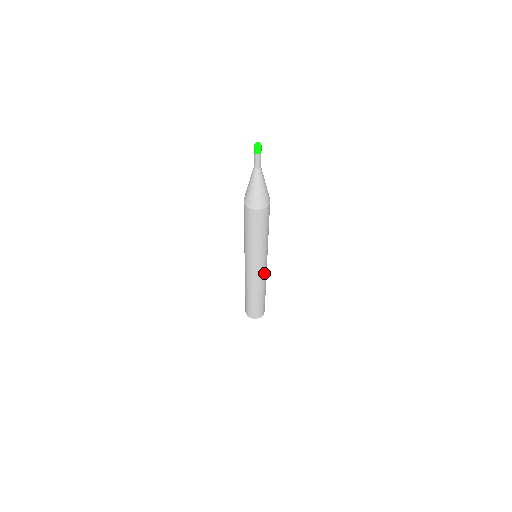
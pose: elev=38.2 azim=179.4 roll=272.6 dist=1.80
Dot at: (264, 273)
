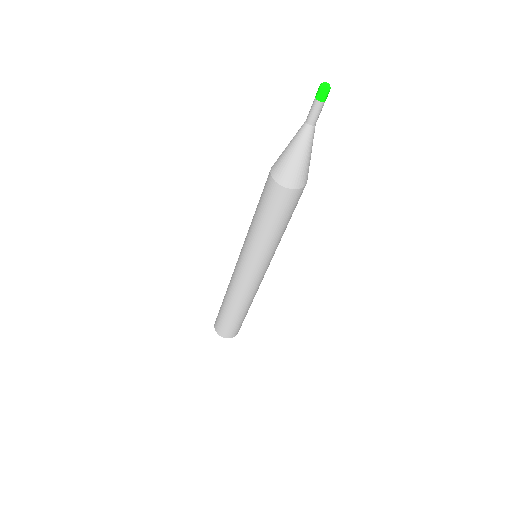
Dot at: occluded
